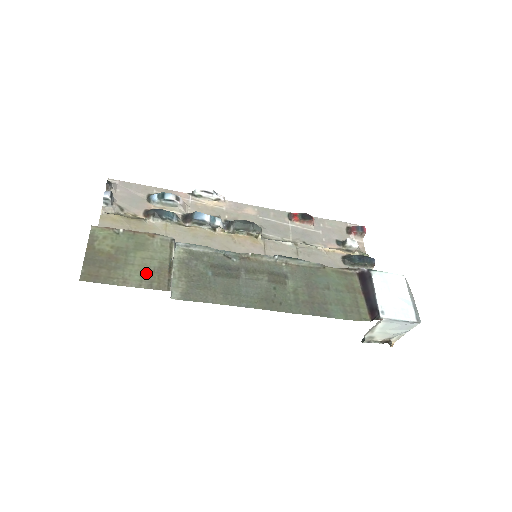
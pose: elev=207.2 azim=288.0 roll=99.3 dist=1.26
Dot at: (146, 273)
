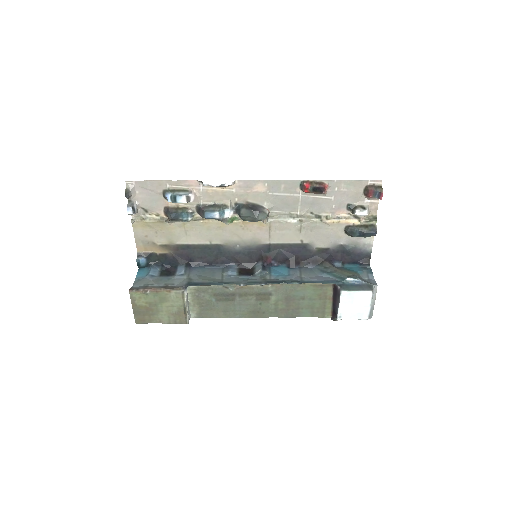
Dot at: (171, 315)
